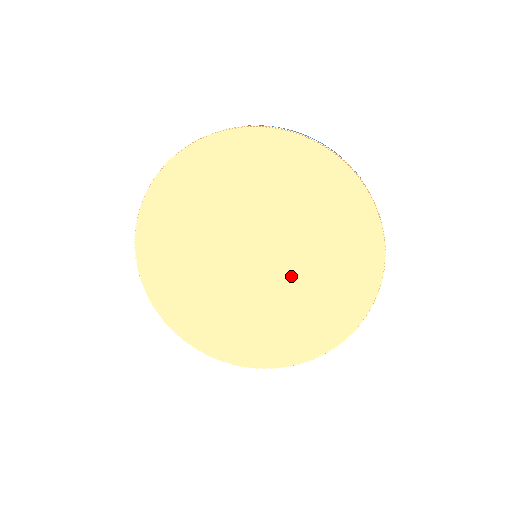
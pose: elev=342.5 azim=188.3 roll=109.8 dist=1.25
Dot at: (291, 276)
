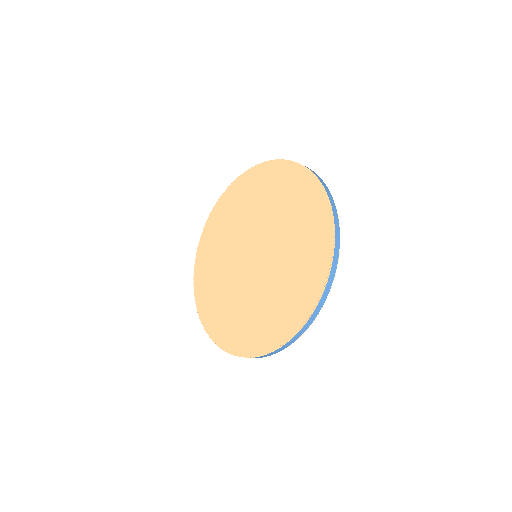
Dot at: (270, 270)
